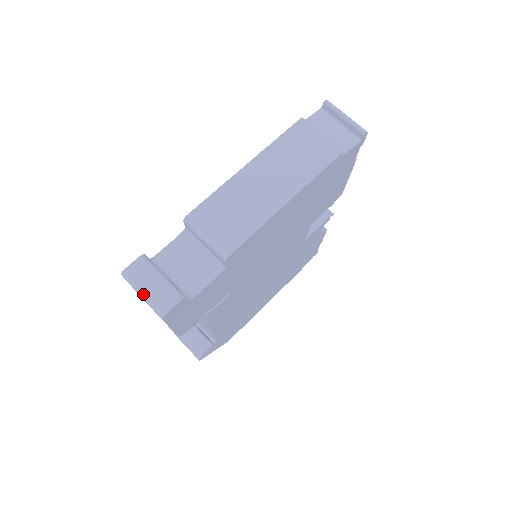
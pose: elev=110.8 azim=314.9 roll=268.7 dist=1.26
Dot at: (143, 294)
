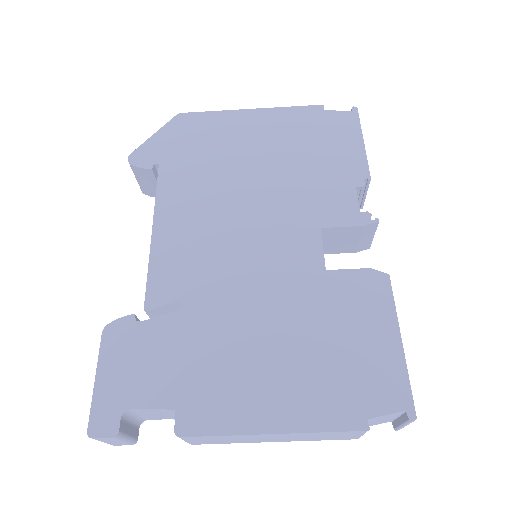
Dot at: (101, 441)
